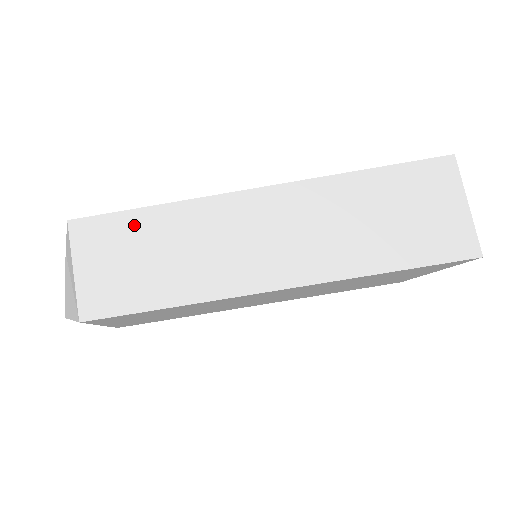
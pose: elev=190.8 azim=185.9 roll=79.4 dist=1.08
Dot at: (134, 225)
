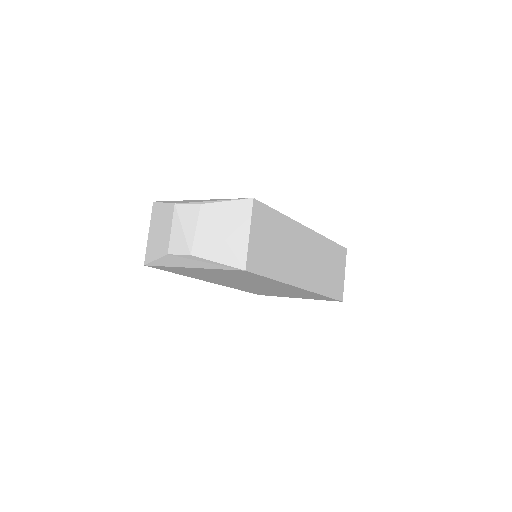
Dot at: (273, 220)
